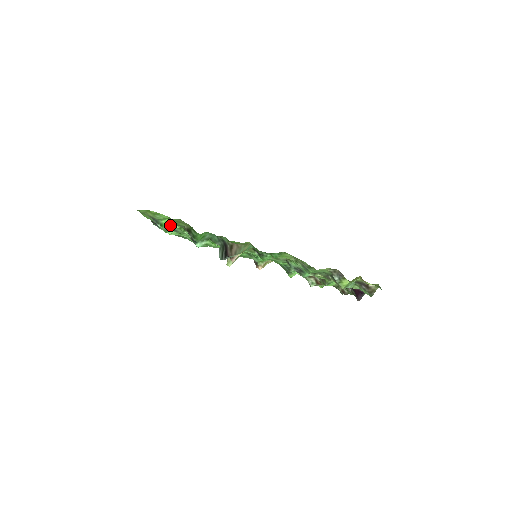
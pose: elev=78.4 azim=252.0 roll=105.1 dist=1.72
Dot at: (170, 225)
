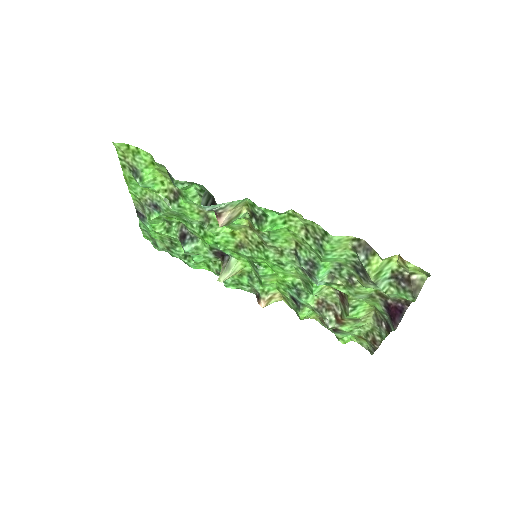
Dot at: (154, 197)
